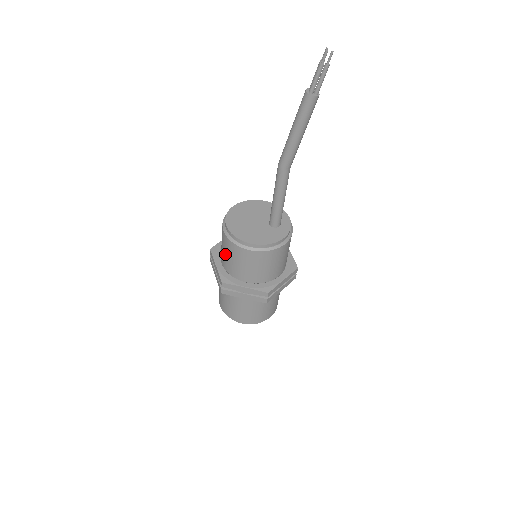
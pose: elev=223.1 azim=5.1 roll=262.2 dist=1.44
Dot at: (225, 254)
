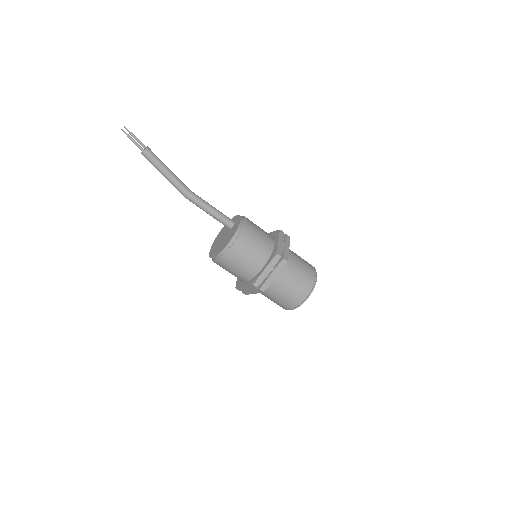
Dot at: (235, 272)
